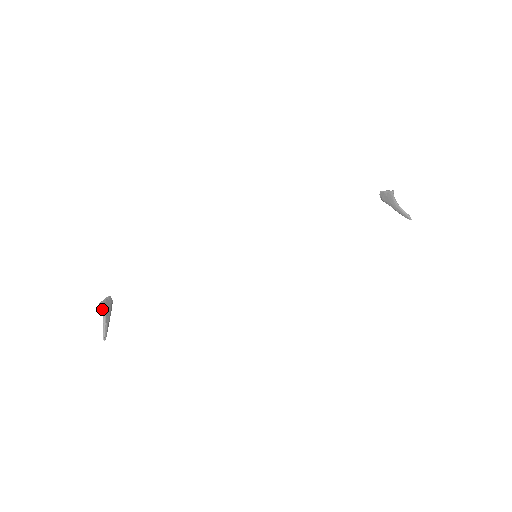
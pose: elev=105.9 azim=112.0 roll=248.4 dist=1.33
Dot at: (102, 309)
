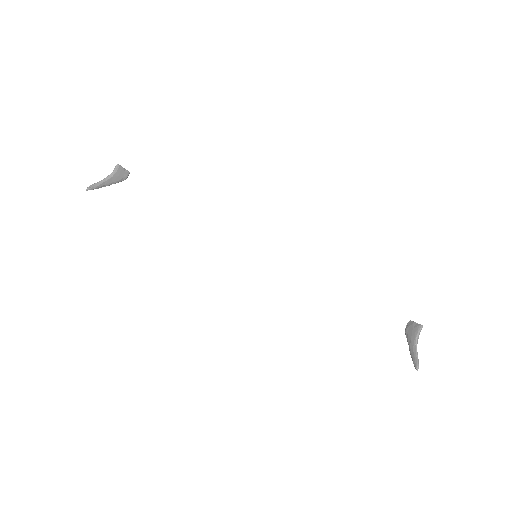
Dot at: (114, 170)
